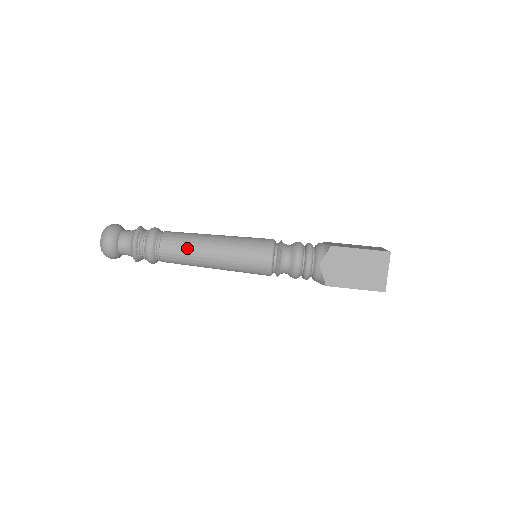
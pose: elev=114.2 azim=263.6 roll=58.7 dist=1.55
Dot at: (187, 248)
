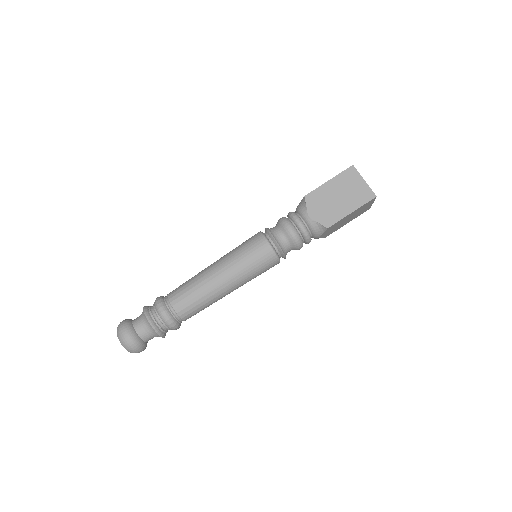
Dot at: (207, 306)
